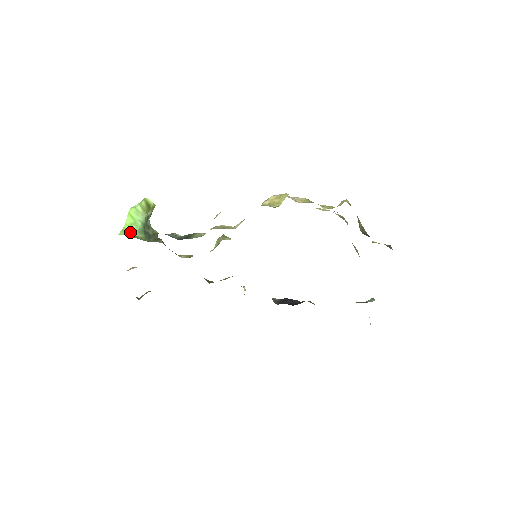
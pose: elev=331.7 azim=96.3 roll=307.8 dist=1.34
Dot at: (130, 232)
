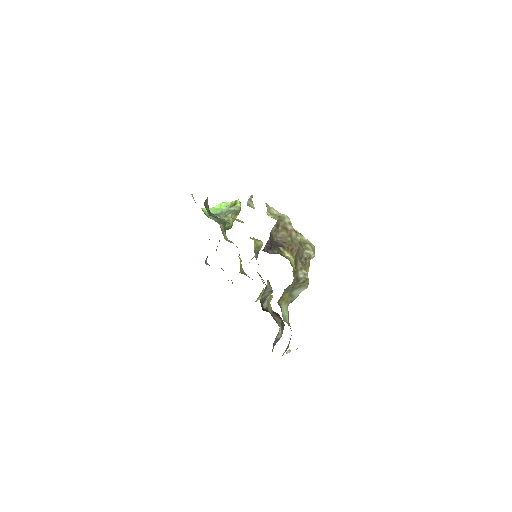
Dot at: (210, 211)
